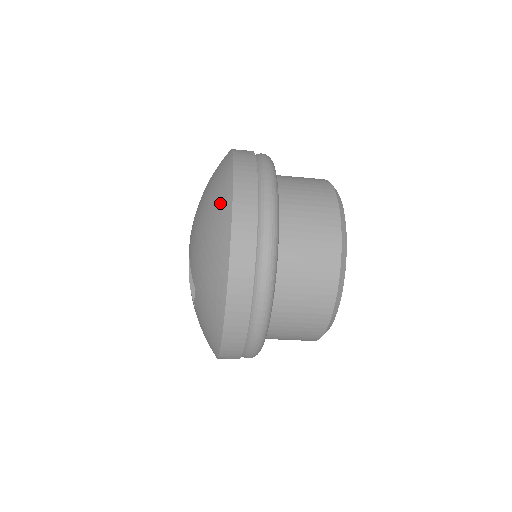
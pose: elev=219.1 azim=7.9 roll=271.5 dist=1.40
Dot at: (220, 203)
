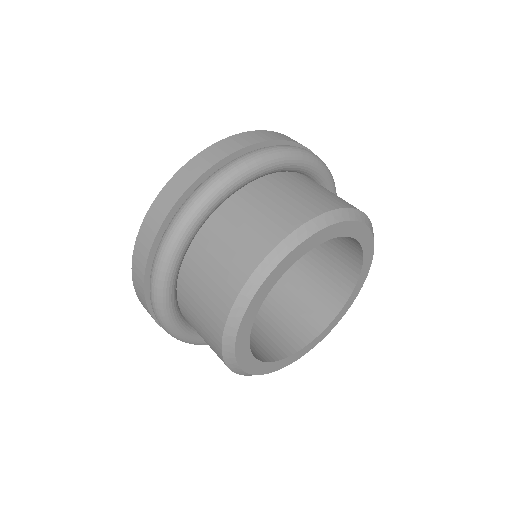
Dot at: occluded
